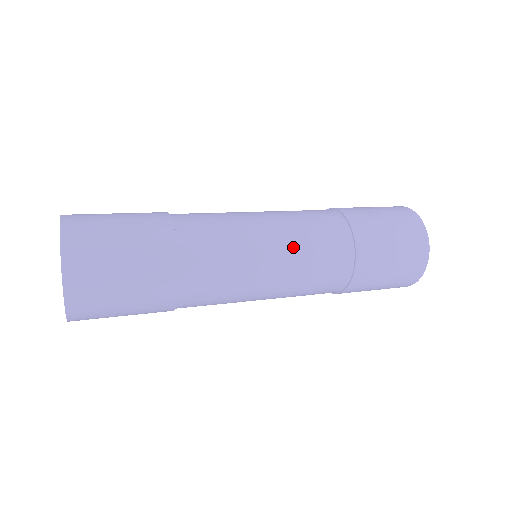
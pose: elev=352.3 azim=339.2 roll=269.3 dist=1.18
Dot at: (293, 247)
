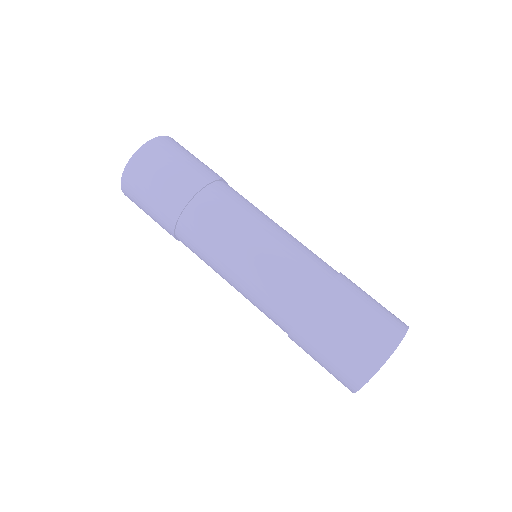
Dot at: (290, 237)
